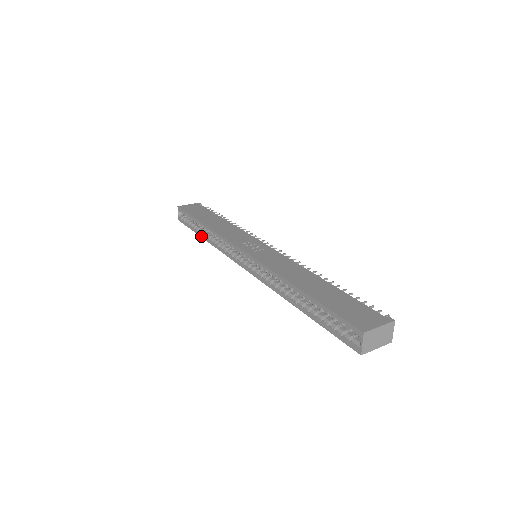
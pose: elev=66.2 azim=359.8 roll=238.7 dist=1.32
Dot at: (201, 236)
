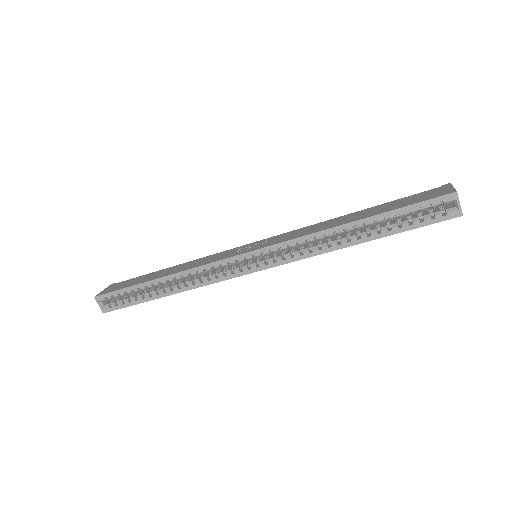
Dot at: (160, 296)
